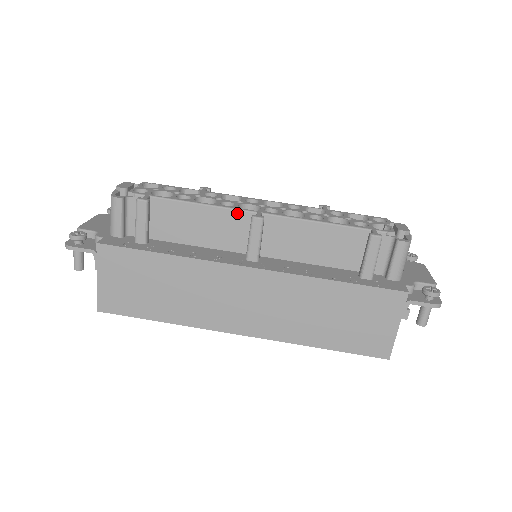
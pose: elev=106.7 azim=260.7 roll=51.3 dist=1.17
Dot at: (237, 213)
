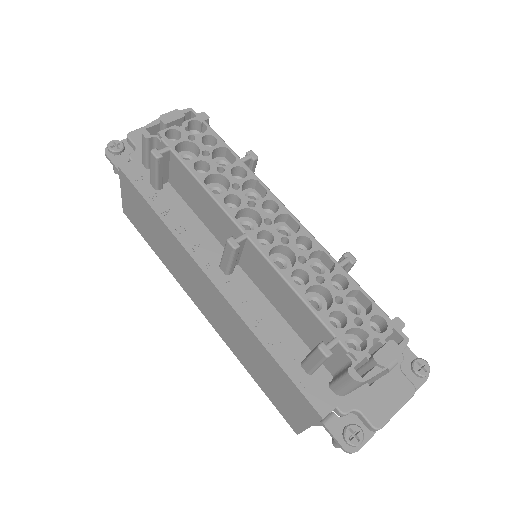
Dot at: (229, 220)
